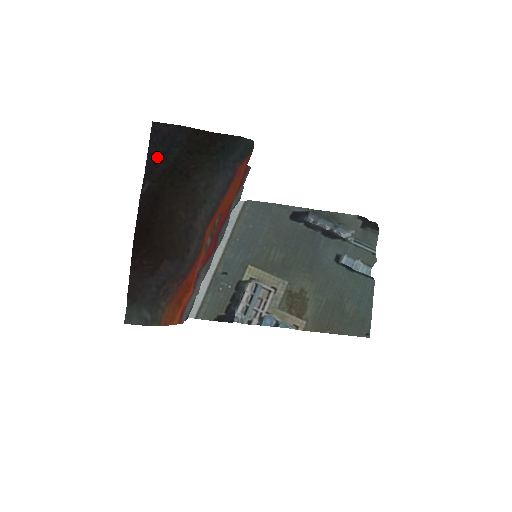
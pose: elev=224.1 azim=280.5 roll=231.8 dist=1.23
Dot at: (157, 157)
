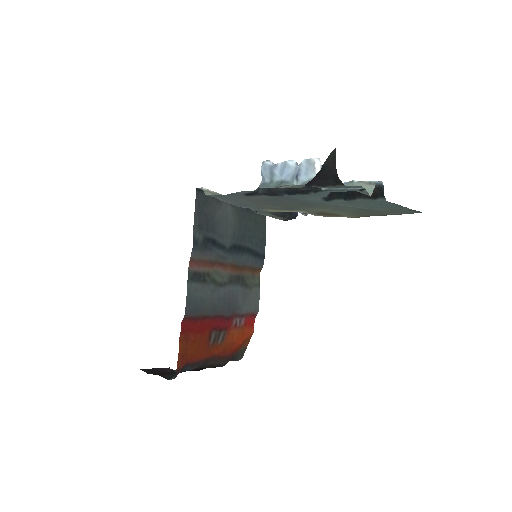
Dot at: (162, 371)
